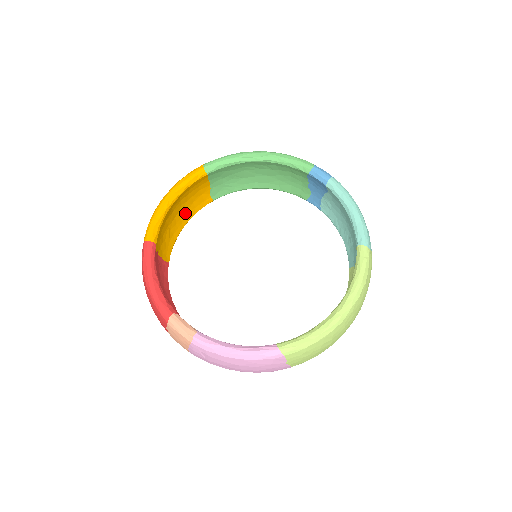
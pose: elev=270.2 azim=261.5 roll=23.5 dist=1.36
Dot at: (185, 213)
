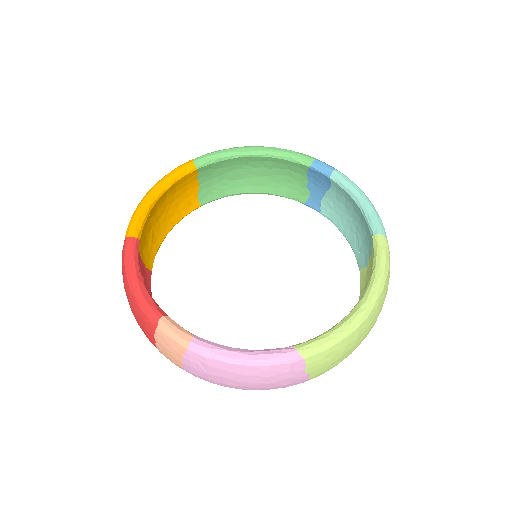
Dot at: (170, 217)
